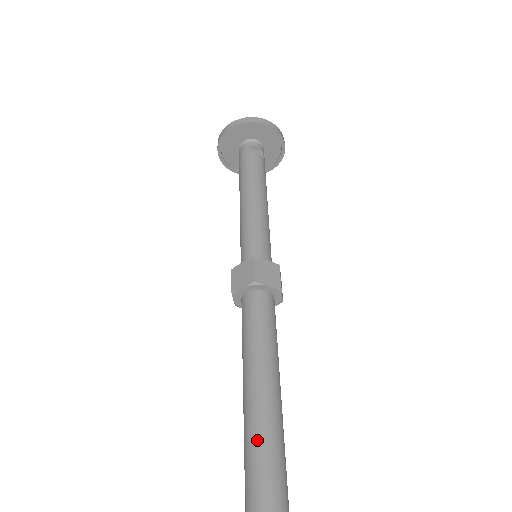
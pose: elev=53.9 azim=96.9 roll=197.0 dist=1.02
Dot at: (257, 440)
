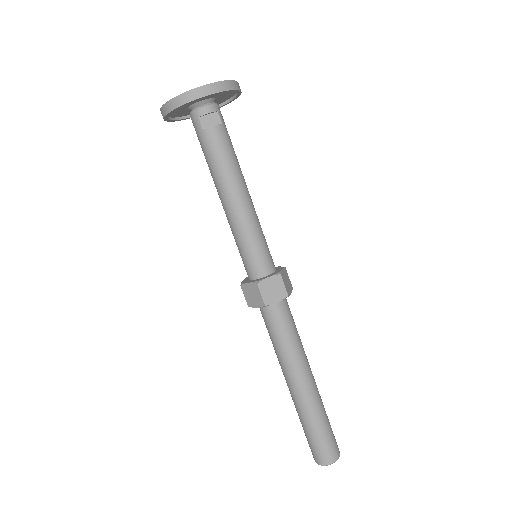
Dot at: (304, 413)
